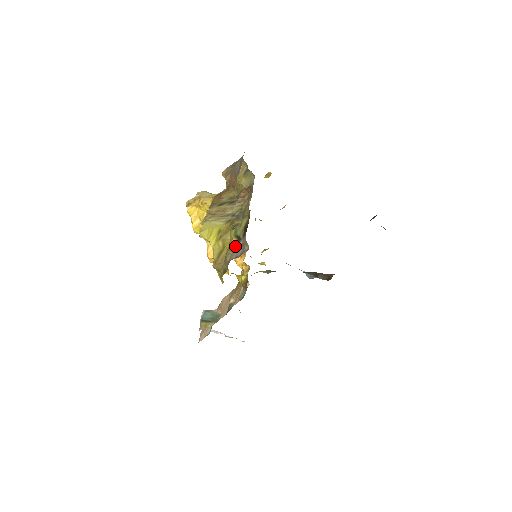
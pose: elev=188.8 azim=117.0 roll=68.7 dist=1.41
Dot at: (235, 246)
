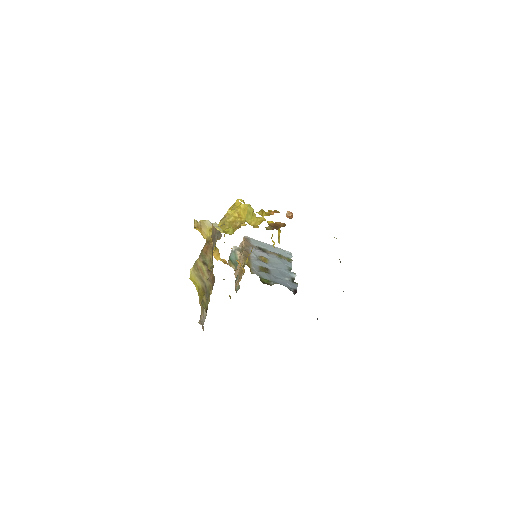
Dot at: occluded
